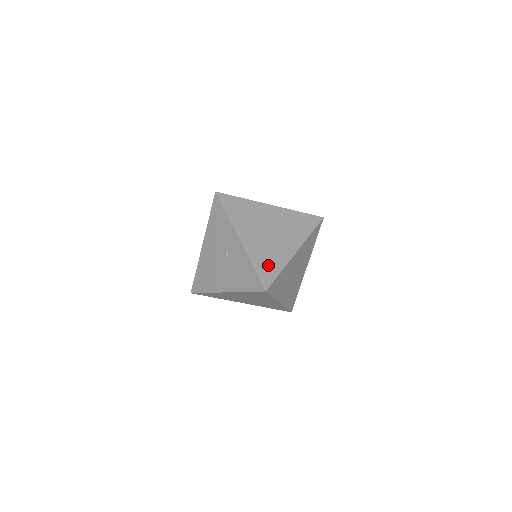
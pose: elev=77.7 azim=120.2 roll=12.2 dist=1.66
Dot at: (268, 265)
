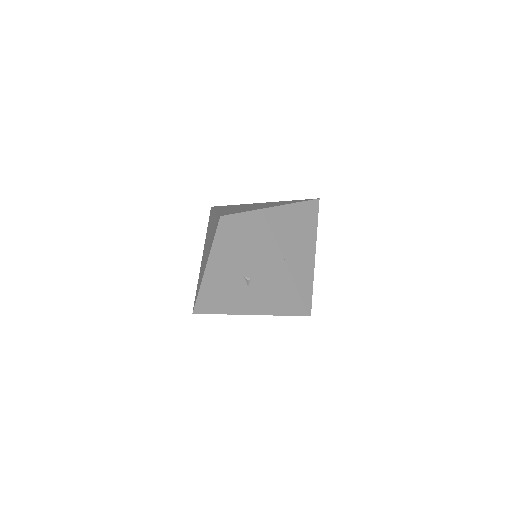
Dot at: (301, 285)
